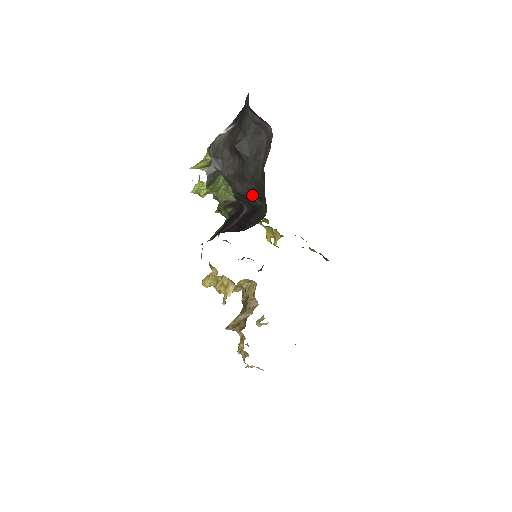
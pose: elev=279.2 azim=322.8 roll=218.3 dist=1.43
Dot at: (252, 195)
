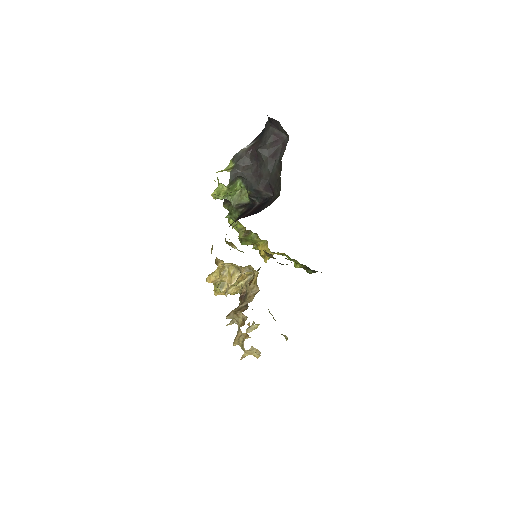
Dot at: (265, 189)
